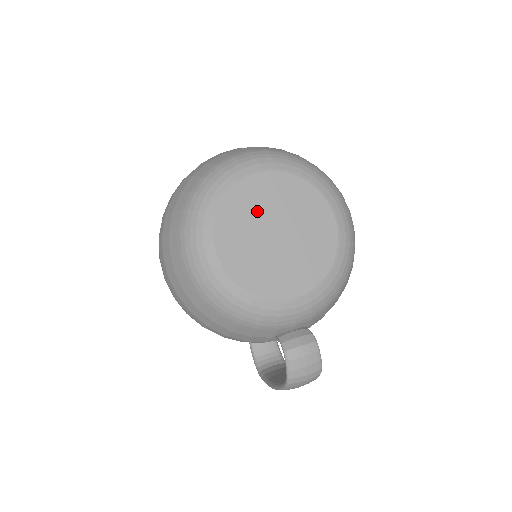
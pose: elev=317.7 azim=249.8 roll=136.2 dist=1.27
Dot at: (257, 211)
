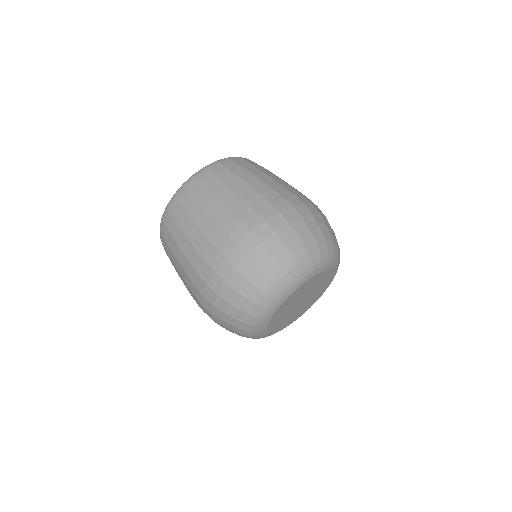
Dot at: (292, 304)
